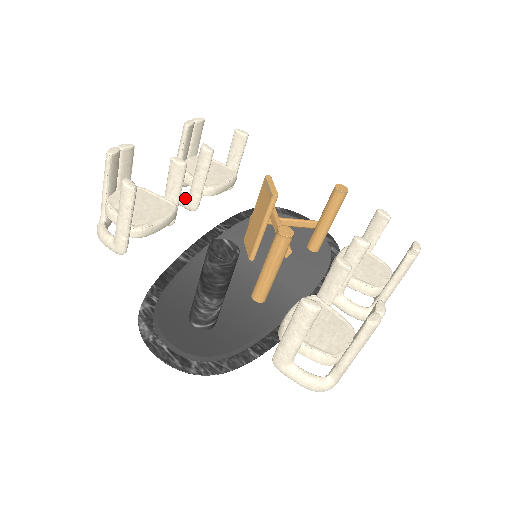
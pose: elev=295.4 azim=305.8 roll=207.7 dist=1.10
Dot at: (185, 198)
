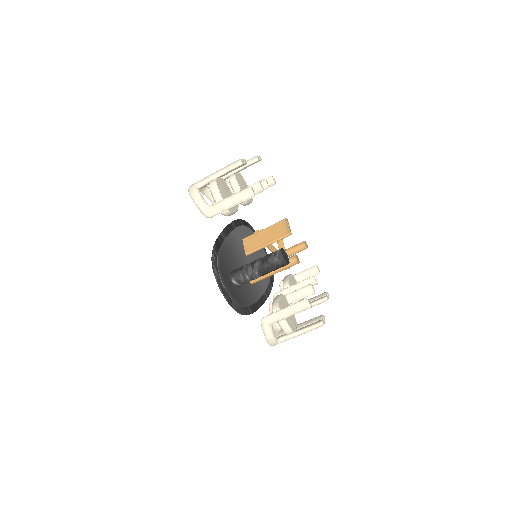
Dot at: occluded
